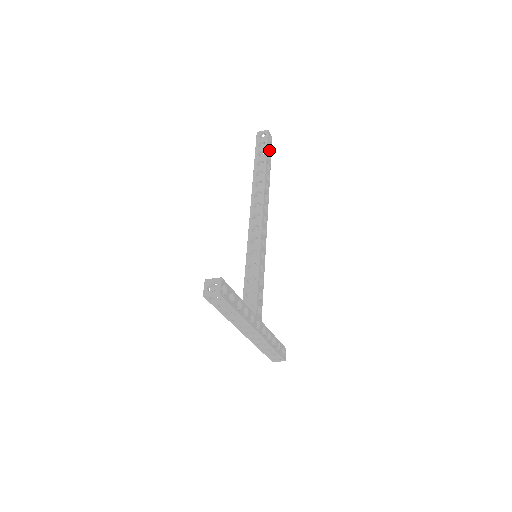
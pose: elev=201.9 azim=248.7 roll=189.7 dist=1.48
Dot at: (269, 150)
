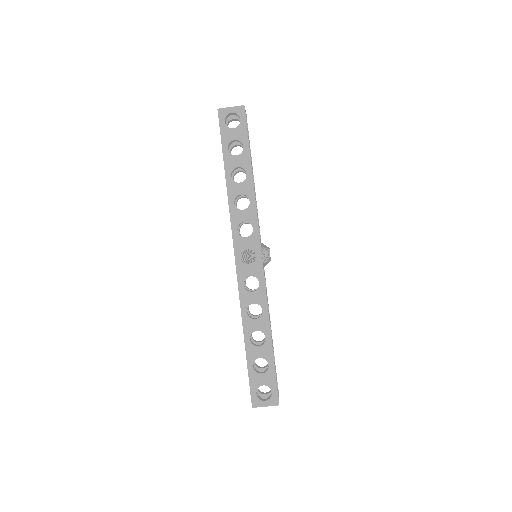
Dot at: occluded
